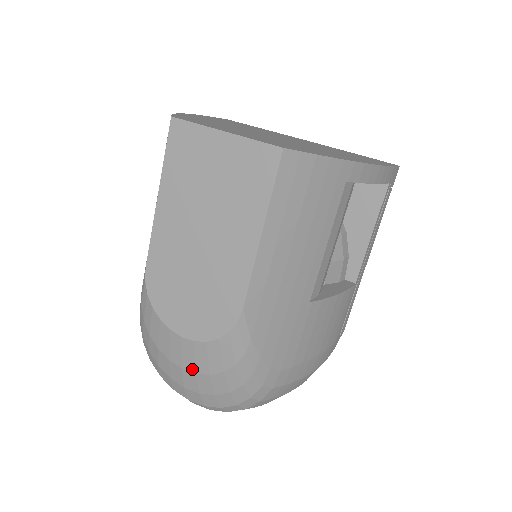
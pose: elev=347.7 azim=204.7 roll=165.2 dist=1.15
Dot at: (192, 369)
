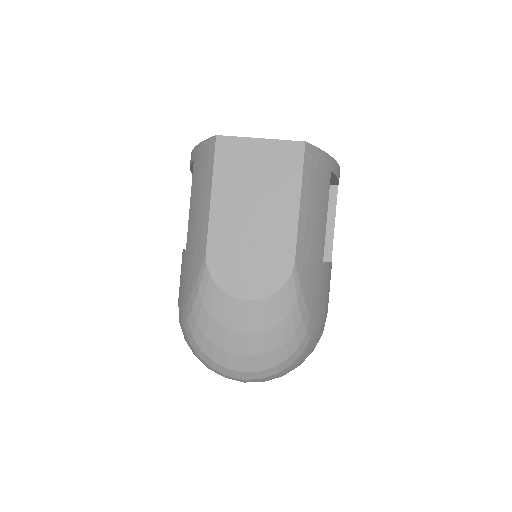
Dot at: (254, 330)
